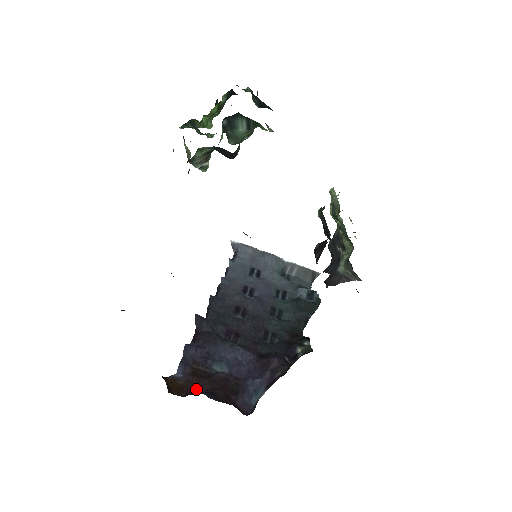
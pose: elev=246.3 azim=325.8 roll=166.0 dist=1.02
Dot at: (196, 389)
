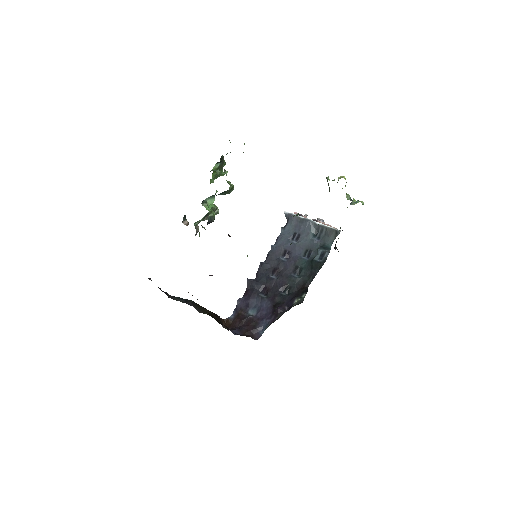
Dot at: (236, 326)
